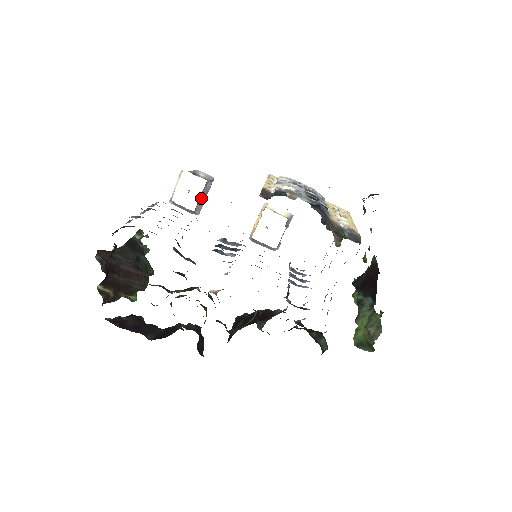
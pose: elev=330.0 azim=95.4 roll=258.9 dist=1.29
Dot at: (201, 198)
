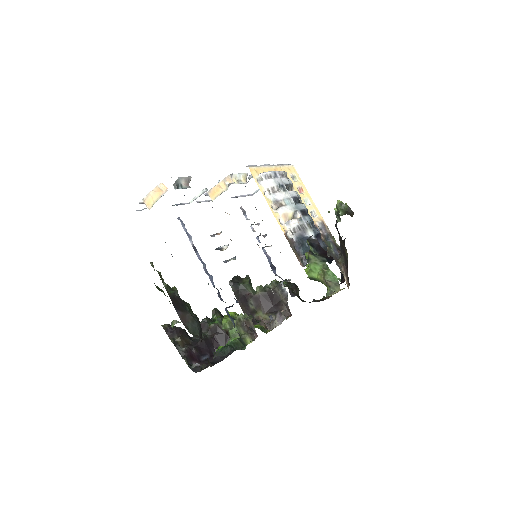
Dot at: occluded
